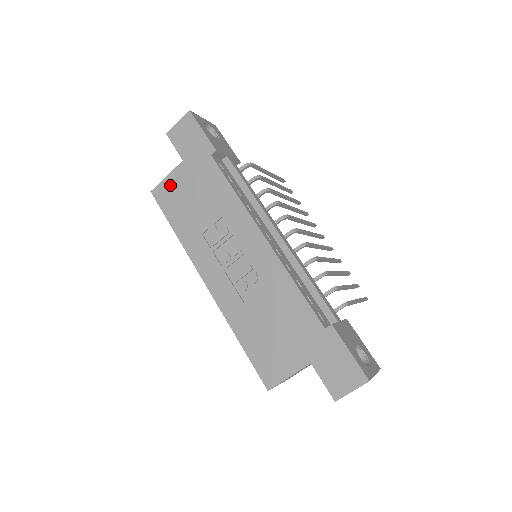
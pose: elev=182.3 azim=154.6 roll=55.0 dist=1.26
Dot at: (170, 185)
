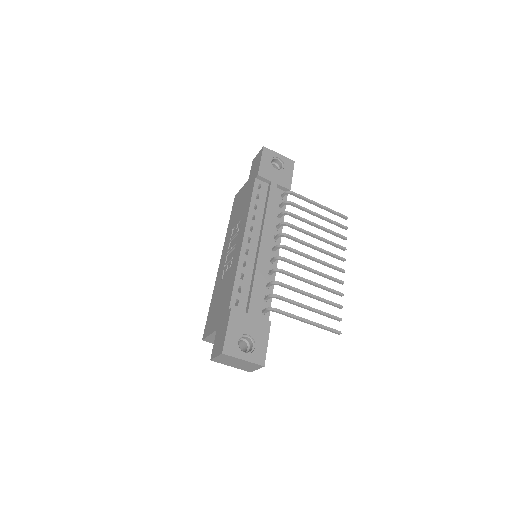
Dot at: (240, 194)
